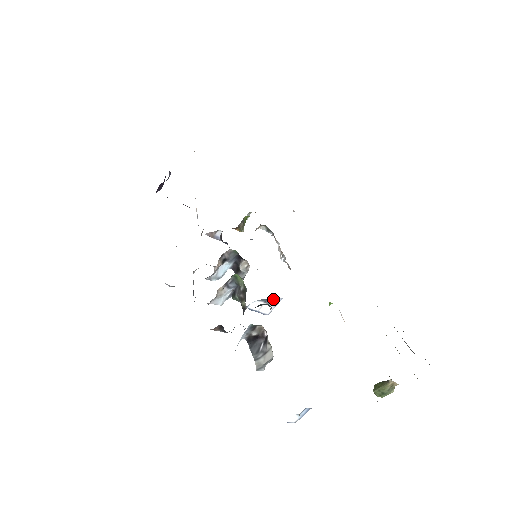
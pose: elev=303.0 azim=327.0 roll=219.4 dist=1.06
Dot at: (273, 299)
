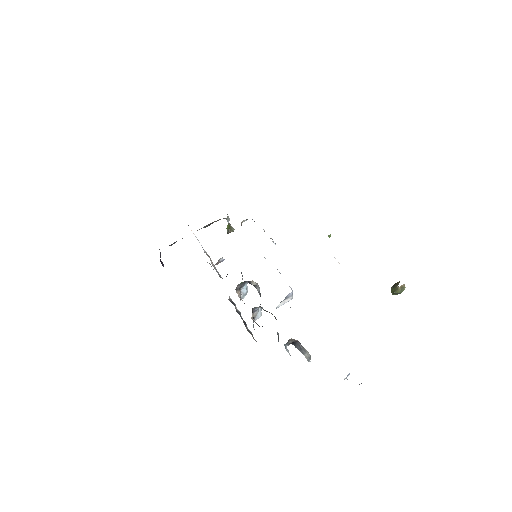
Dot at: (287, 296)
